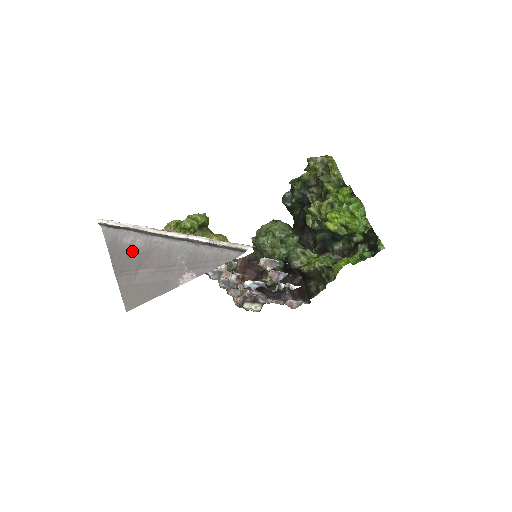
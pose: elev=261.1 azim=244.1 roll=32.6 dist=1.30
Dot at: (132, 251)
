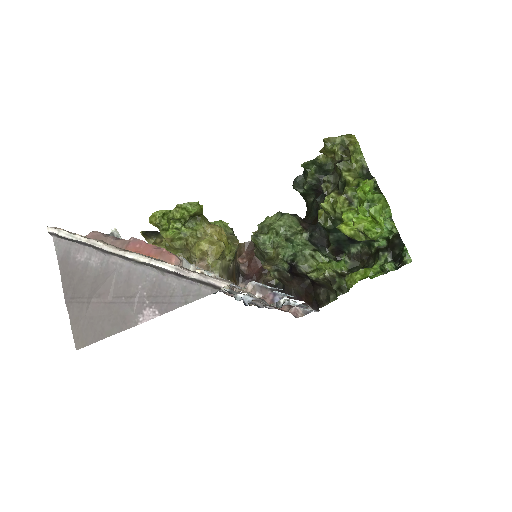
Dot at: (86, 272)
